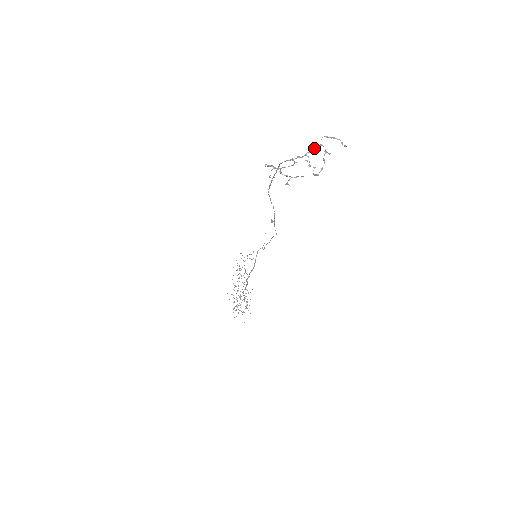
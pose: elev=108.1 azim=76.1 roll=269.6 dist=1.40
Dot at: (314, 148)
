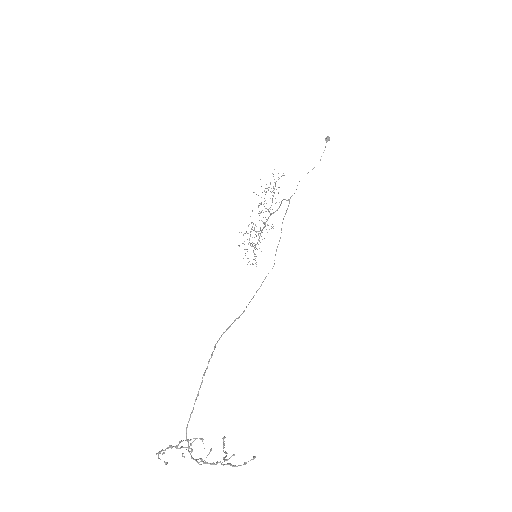
Dot at: (208, 463)
